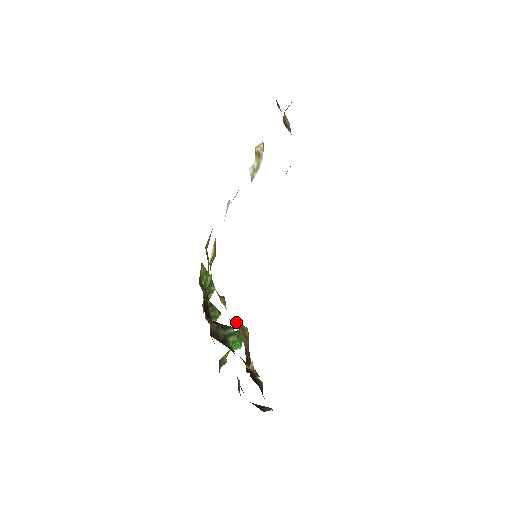
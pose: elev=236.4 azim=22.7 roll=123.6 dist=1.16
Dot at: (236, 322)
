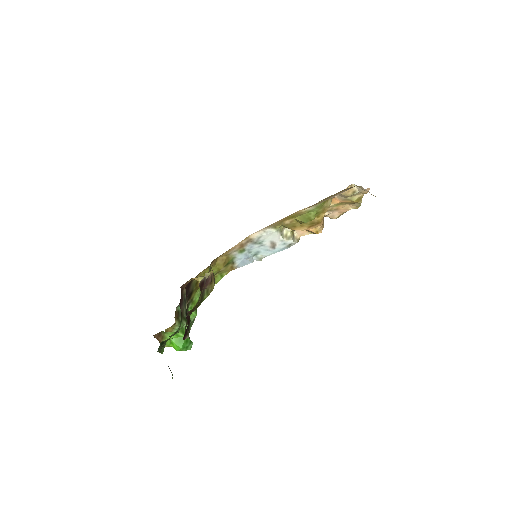
Dot at: occluded
